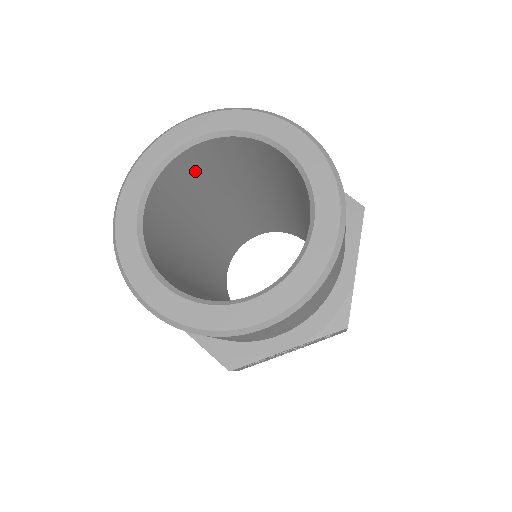
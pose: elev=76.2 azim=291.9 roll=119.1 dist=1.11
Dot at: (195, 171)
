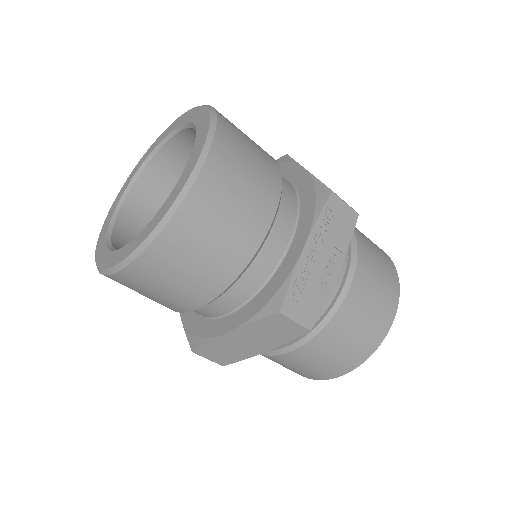
Dot at: occluded
